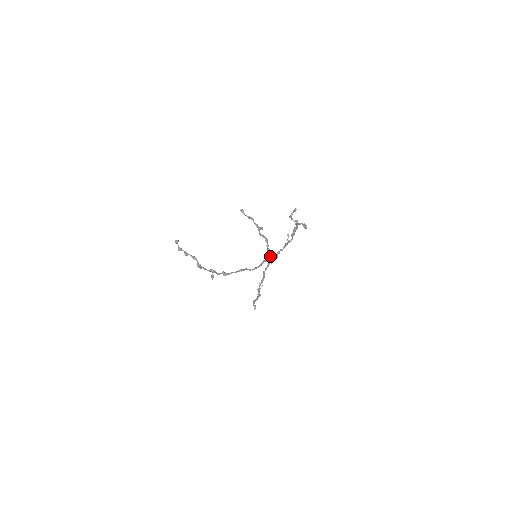
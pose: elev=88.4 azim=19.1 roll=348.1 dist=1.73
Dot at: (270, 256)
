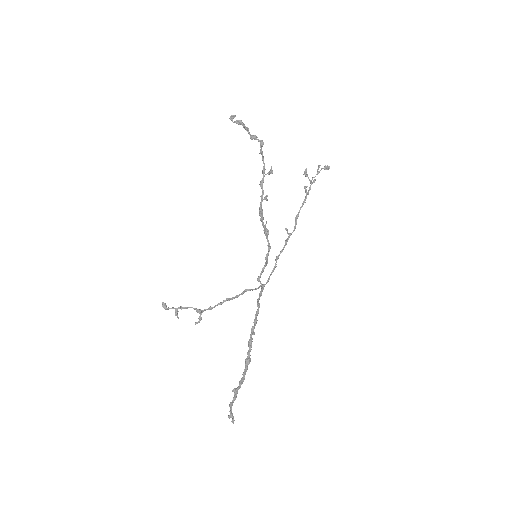
Dot at: (255, 288)
